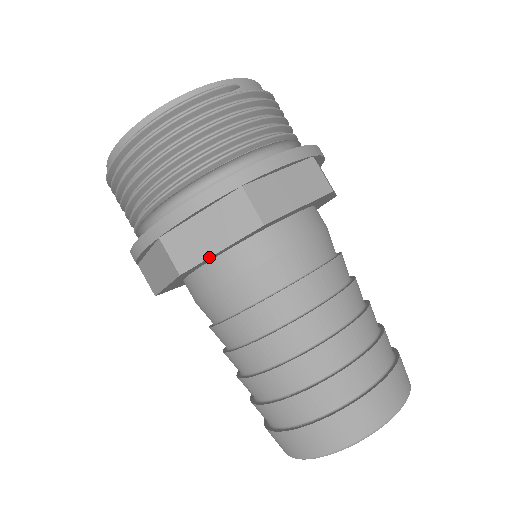
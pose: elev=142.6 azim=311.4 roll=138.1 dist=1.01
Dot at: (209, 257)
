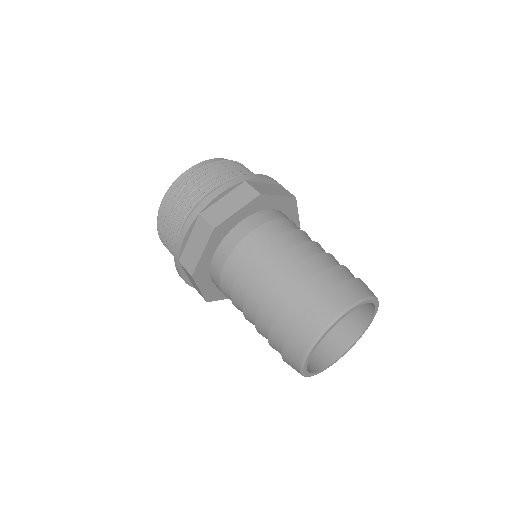
Dot at: (199, 259)
